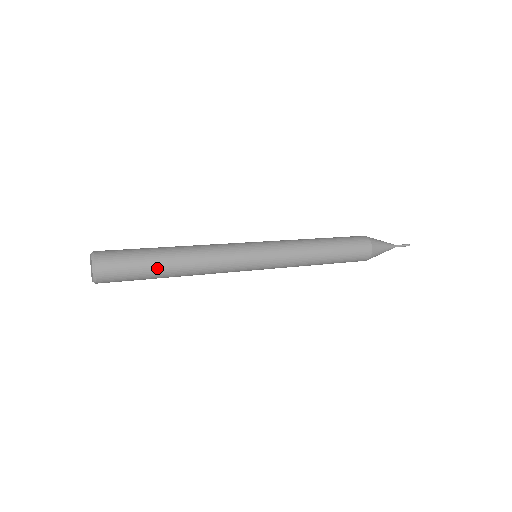
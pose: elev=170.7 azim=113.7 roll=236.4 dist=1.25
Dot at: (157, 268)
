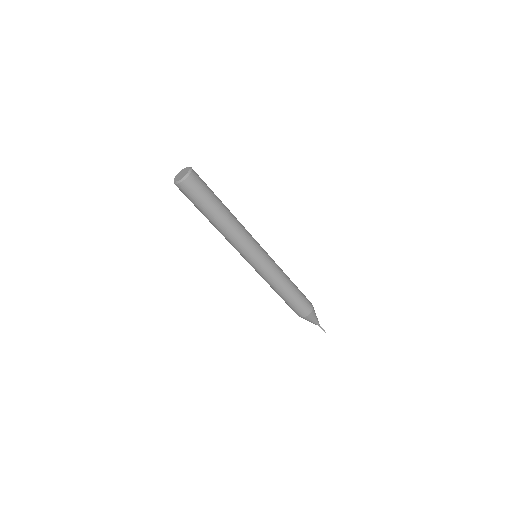
Dot at: (213, 208)
